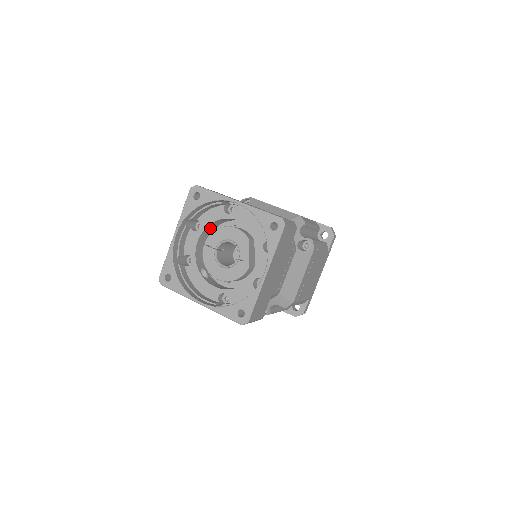
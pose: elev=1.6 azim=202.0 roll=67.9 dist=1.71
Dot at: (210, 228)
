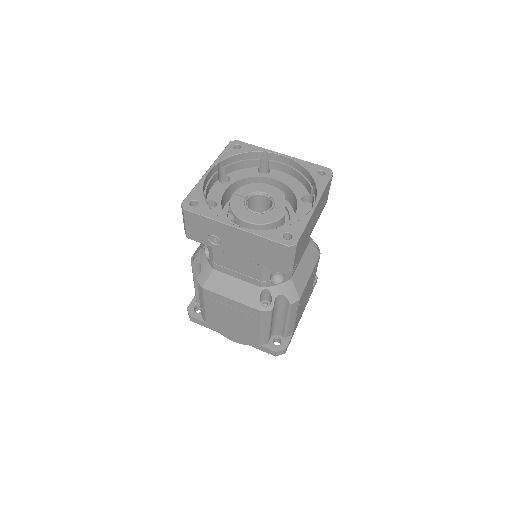
Dot at: (236, 188)
